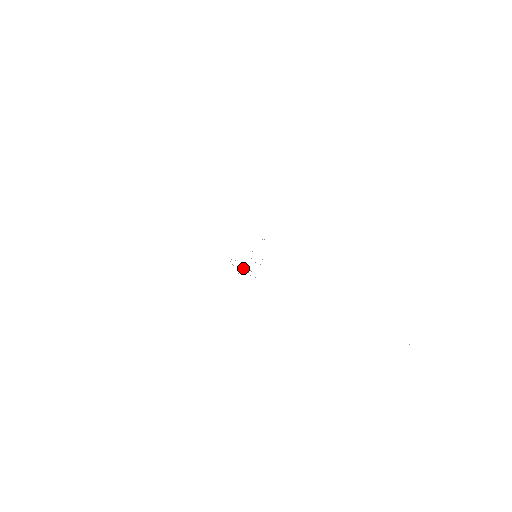
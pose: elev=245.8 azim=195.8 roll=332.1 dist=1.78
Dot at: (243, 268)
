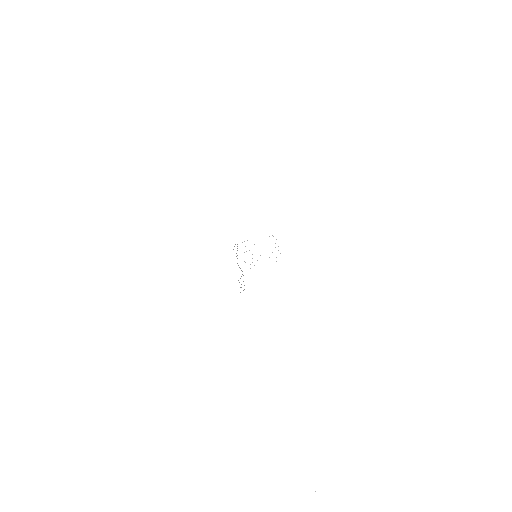
Dot at: occluded
